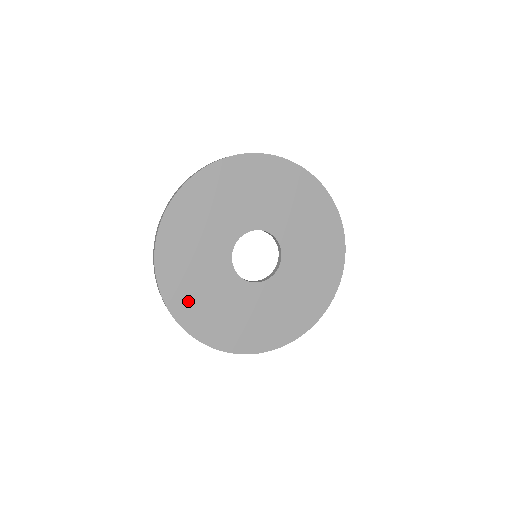
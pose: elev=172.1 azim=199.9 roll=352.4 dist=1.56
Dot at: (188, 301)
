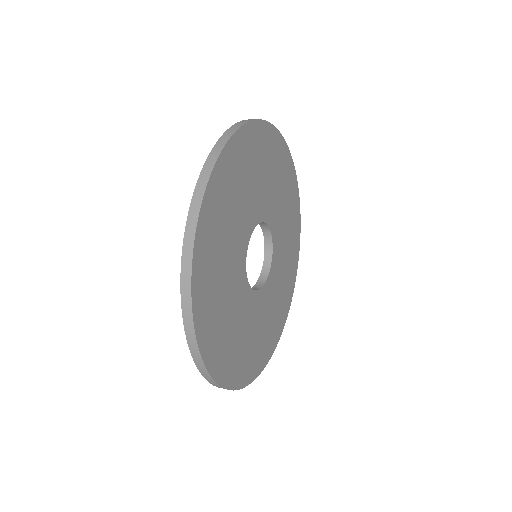
Dot at: (212, 235)
